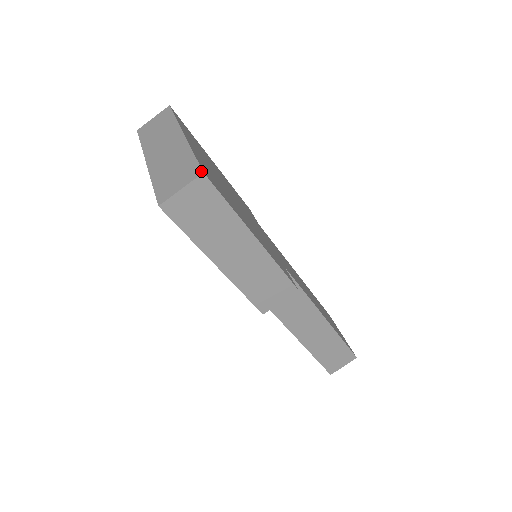
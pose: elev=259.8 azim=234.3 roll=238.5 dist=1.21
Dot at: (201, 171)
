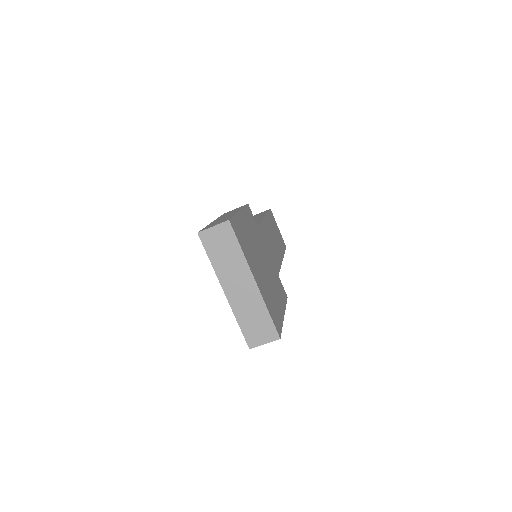
Dot at: (278, 337)
